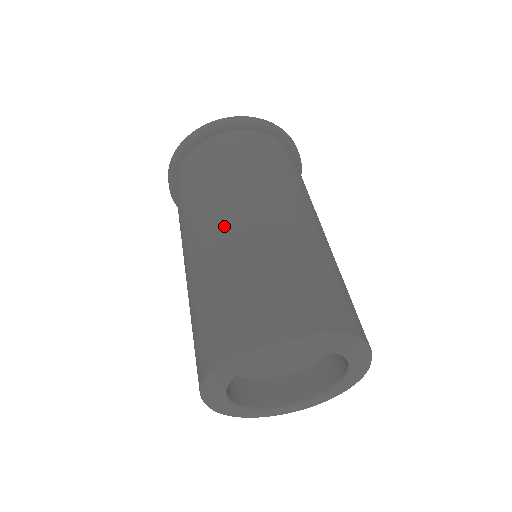
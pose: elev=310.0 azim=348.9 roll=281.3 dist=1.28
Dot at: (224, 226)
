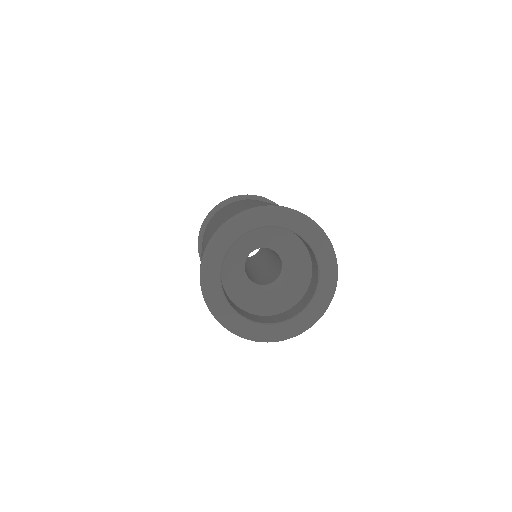
Dot at: occluded
